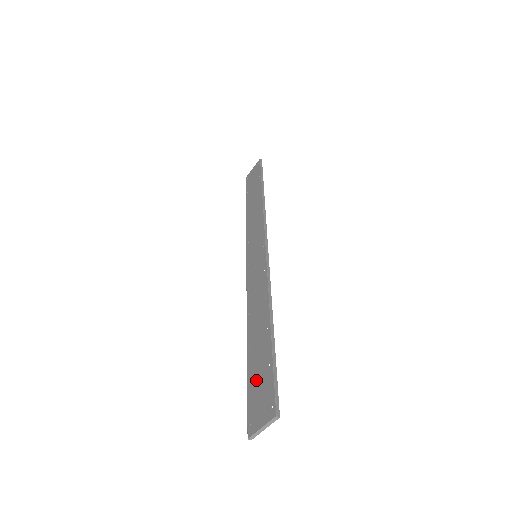
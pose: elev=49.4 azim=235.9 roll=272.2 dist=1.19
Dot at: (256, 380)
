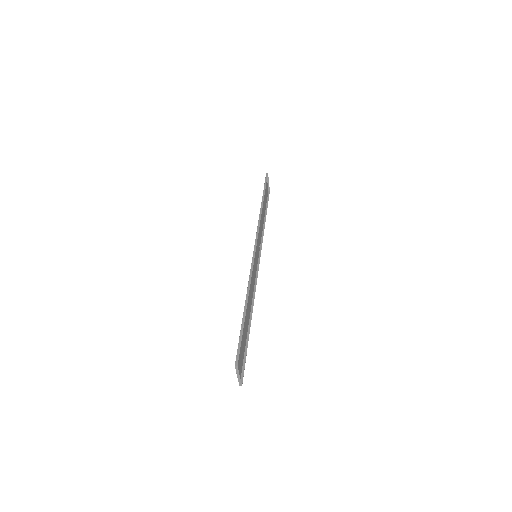
Dot at: (242, 346)
